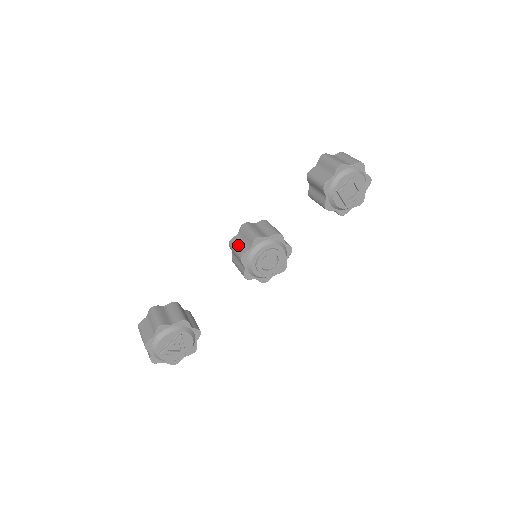
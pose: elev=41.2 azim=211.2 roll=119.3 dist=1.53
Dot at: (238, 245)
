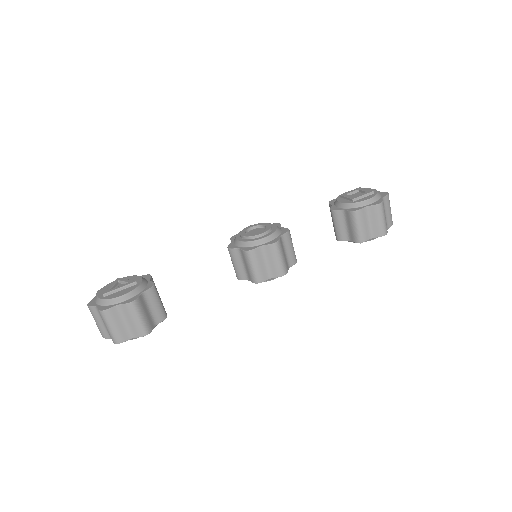
Dot at: (260, 265)
